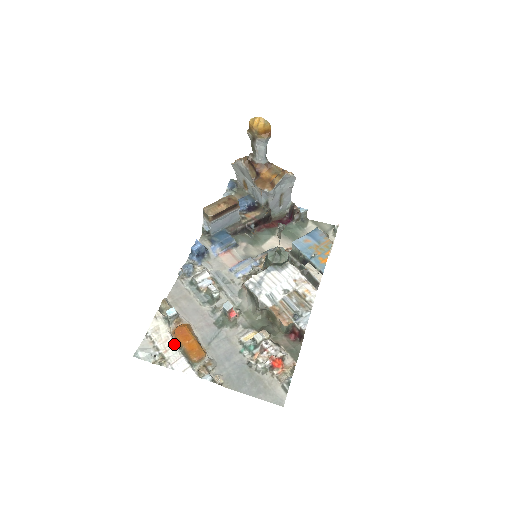
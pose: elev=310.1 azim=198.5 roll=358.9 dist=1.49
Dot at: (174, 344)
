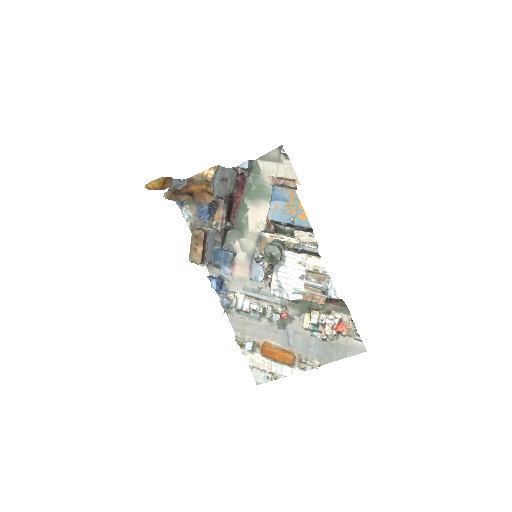
Dot at: (271, 362)
